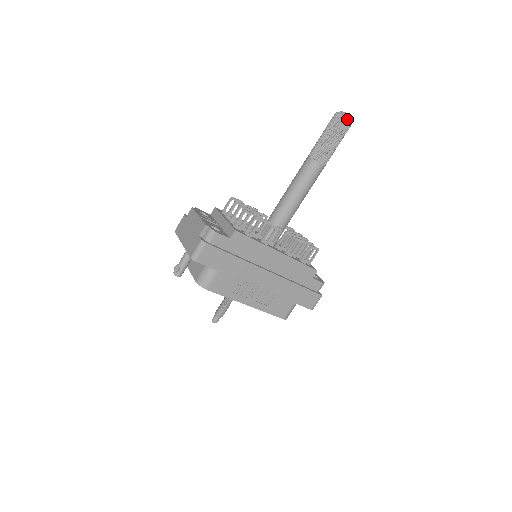
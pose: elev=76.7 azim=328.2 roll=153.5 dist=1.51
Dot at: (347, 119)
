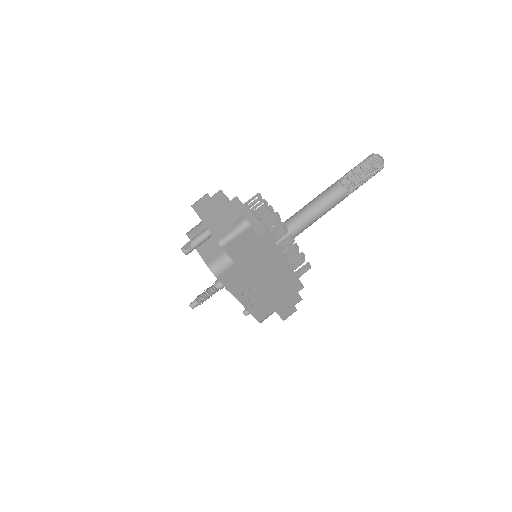
Dot at: (383, 164)
